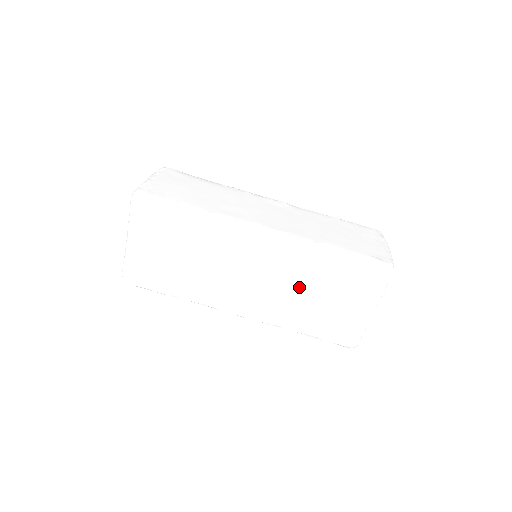
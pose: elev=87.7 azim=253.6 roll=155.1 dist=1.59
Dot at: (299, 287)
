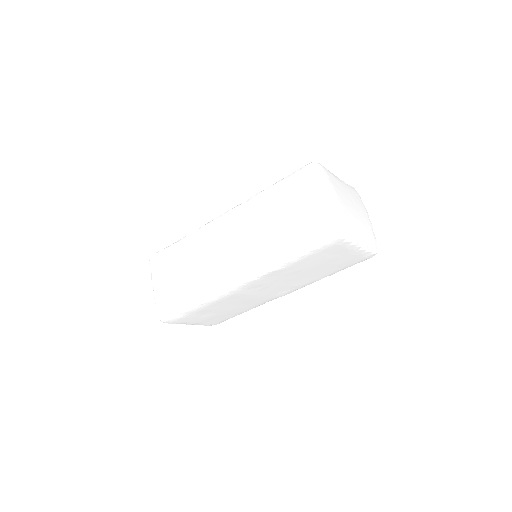
Dot at: (297, 275)
